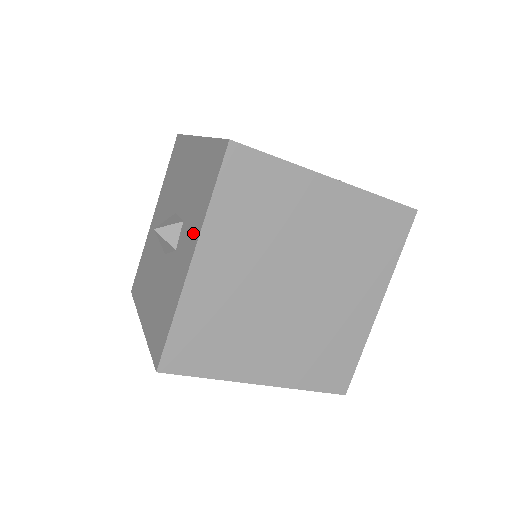
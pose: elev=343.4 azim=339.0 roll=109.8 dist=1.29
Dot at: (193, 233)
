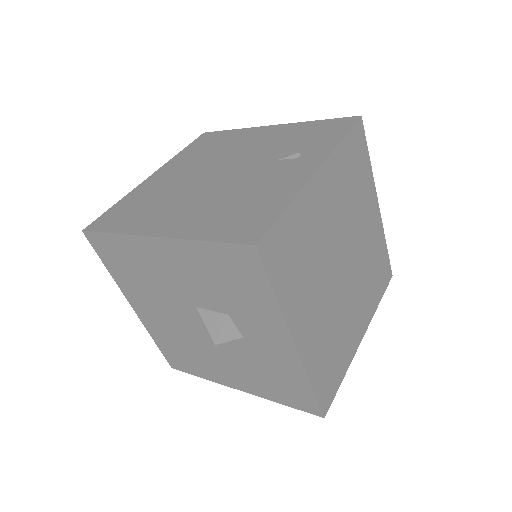
Dot at: (270, 325)
